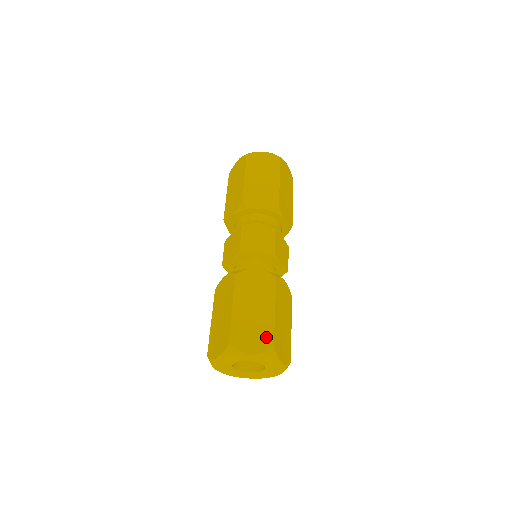
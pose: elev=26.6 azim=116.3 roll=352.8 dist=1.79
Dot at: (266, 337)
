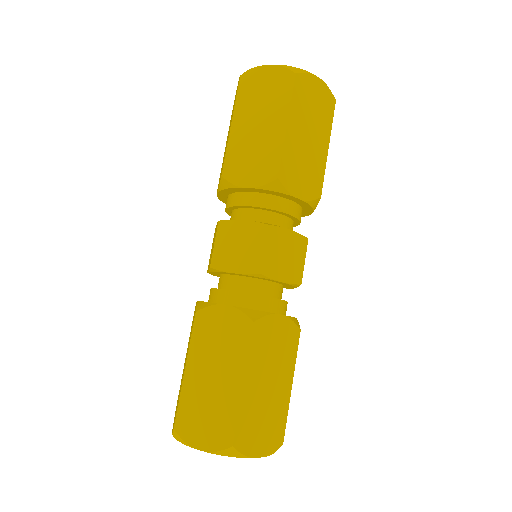
Dot at: (277, 429)
